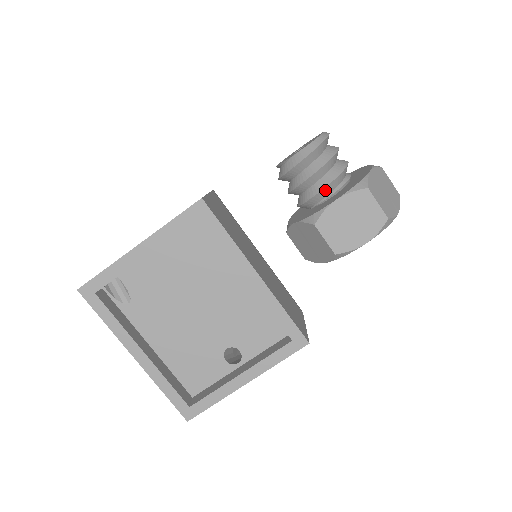
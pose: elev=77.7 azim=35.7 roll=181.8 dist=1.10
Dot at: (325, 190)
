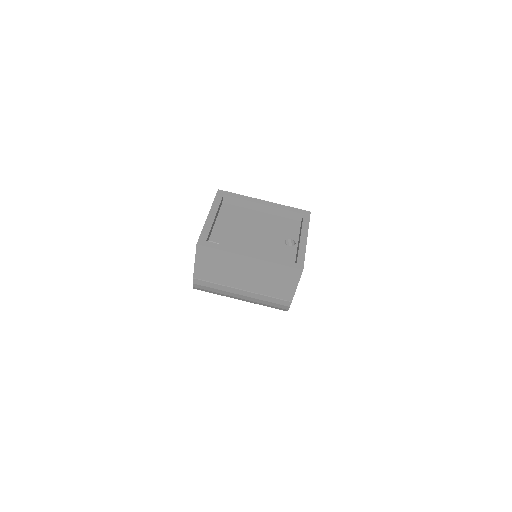
Dot at: occluded
